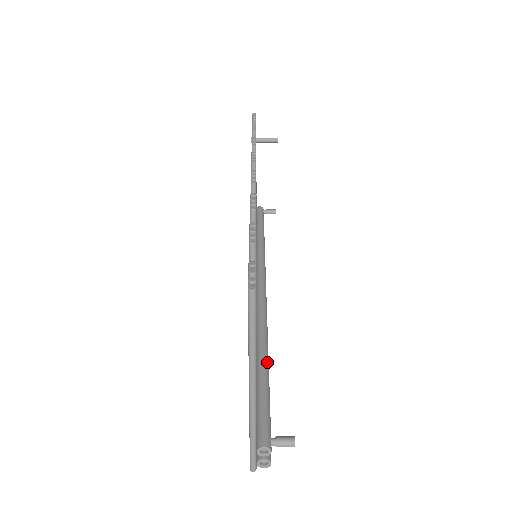
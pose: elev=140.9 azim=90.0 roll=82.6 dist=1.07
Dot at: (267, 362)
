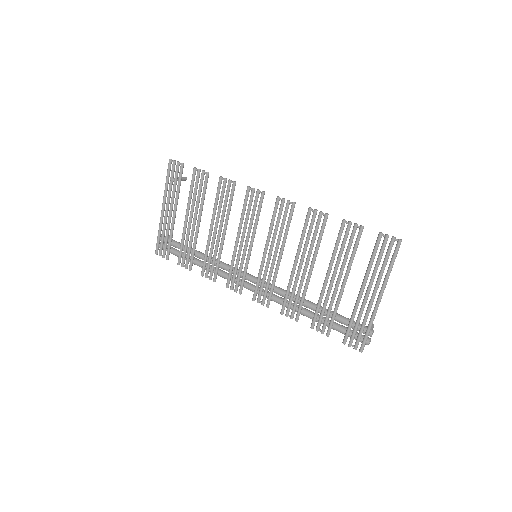
Dot at: (320, 306)
